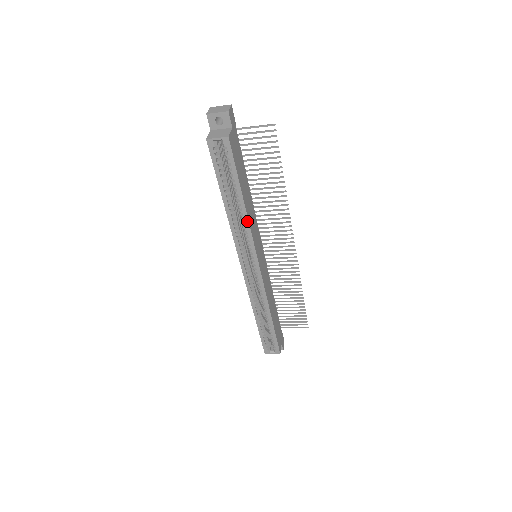
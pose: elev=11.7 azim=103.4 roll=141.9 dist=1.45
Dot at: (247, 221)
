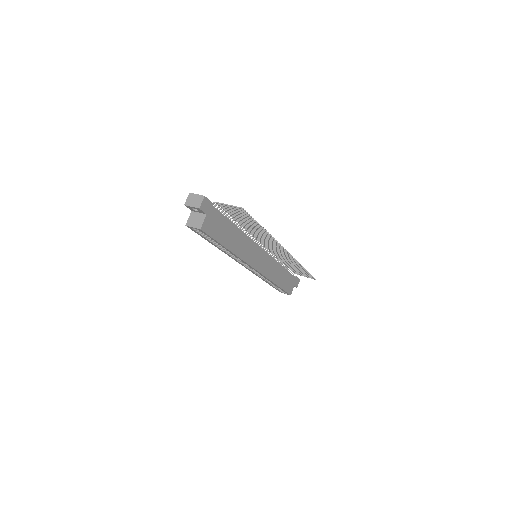
Dot at: (235, 255)
